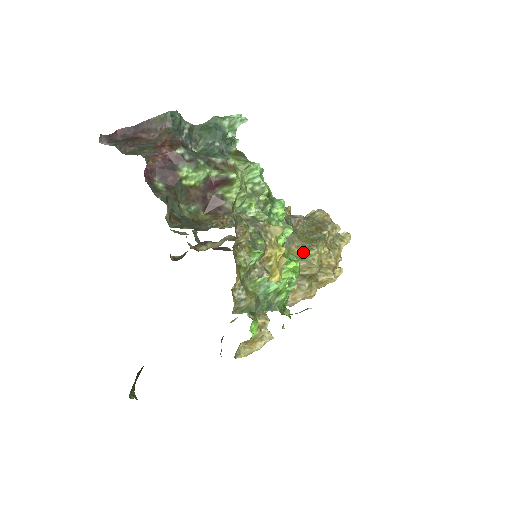
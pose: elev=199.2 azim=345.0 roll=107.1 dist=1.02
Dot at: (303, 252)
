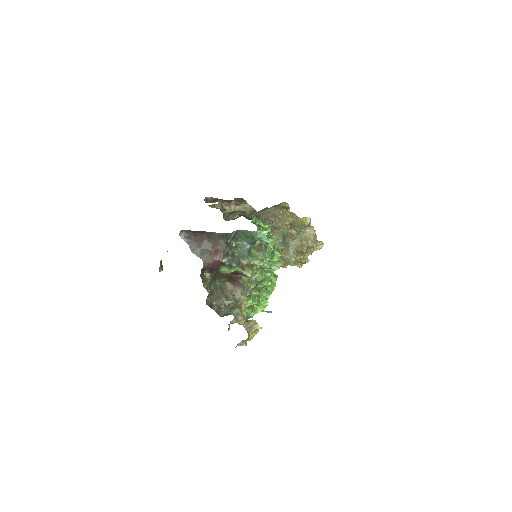
Dot at: (286, 258)
